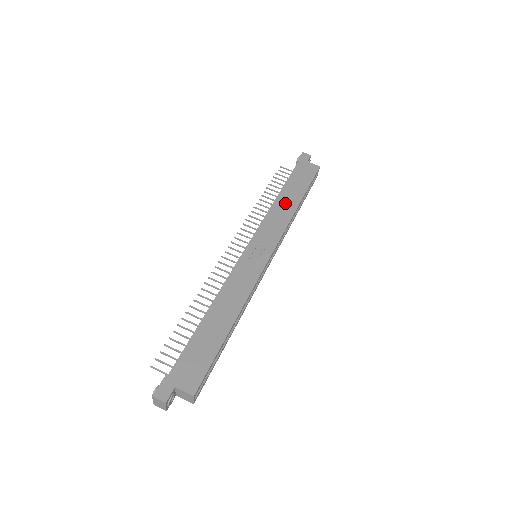
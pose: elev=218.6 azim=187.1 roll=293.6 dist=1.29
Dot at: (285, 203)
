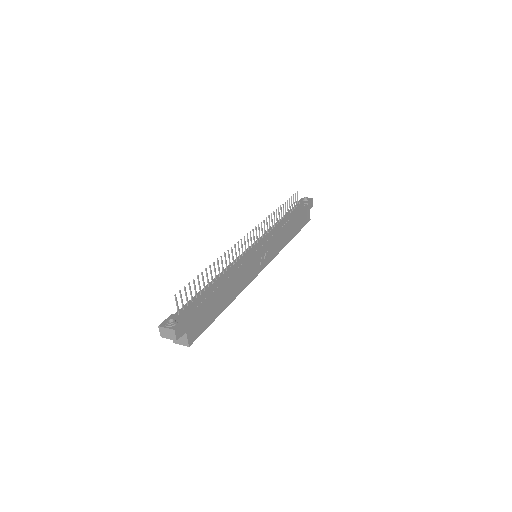
Dot at: (289, 232)
